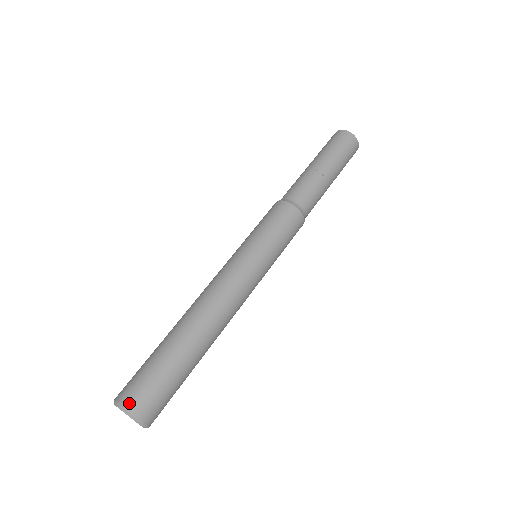
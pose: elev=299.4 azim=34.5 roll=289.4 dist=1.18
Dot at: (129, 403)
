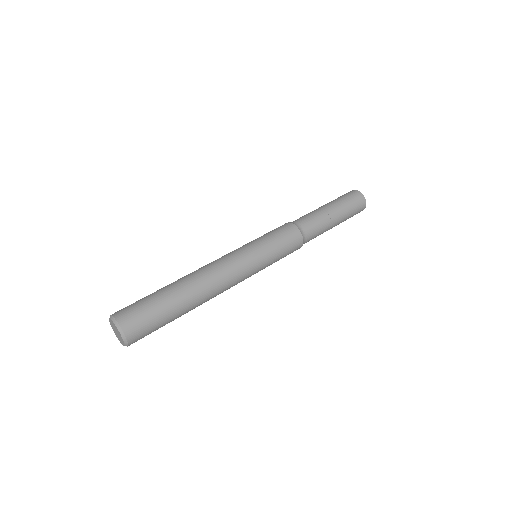
Dot at: (116, 313)
